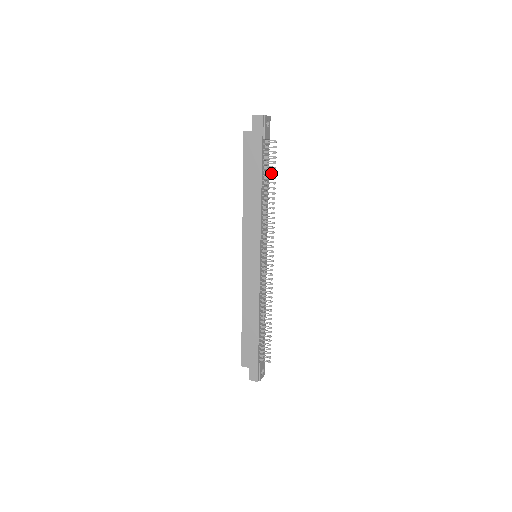
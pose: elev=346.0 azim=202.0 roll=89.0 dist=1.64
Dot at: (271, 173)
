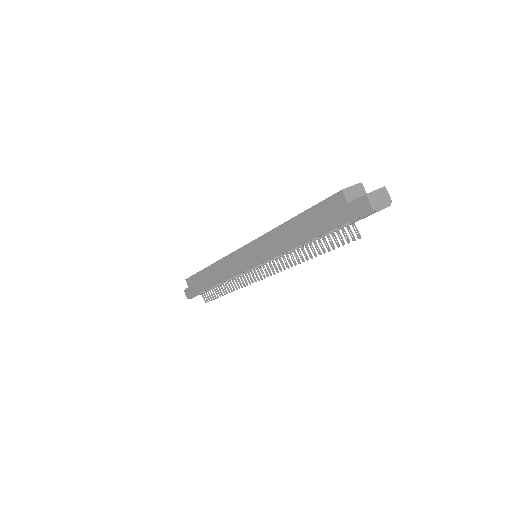
Dot at: (326, 245)
